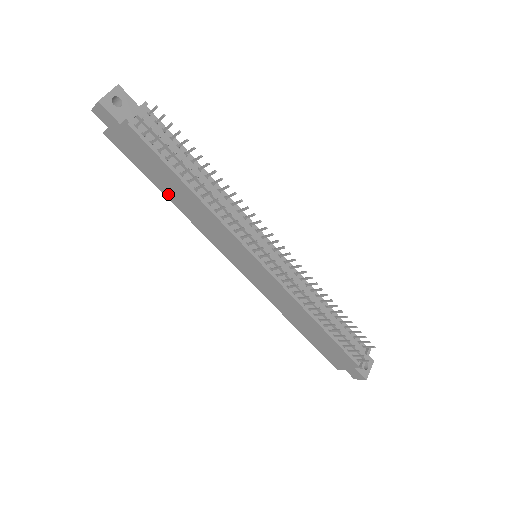
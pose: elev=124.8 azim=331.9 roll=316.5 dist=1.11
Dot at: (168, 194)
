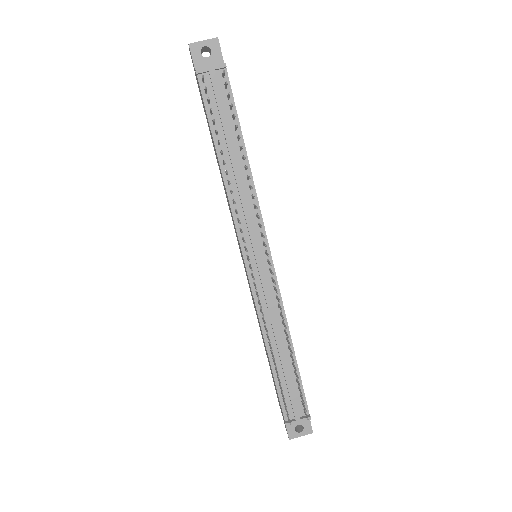
Dot at: occluded
